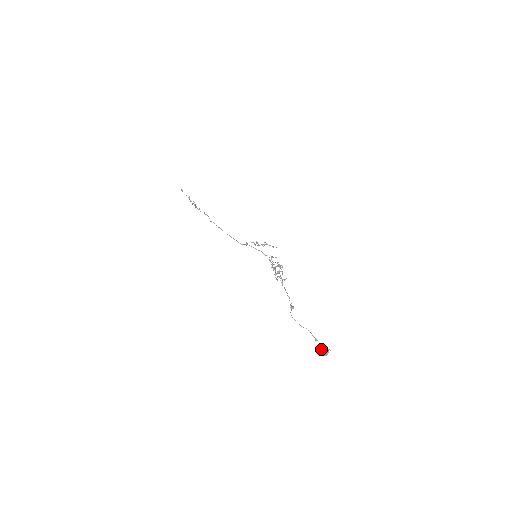
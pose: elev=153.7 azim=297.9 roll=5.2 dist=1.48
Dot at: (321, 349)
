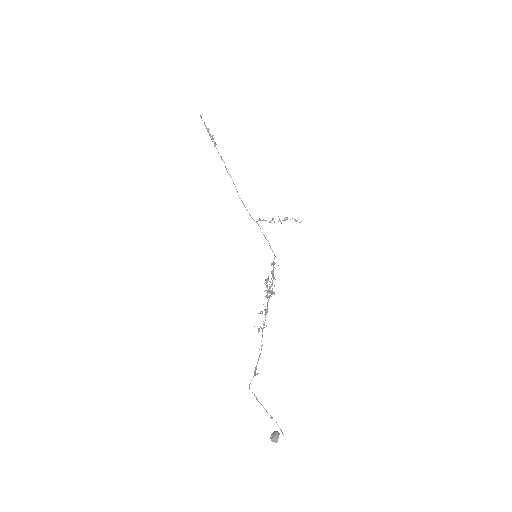
Dot at: (271, 434)
